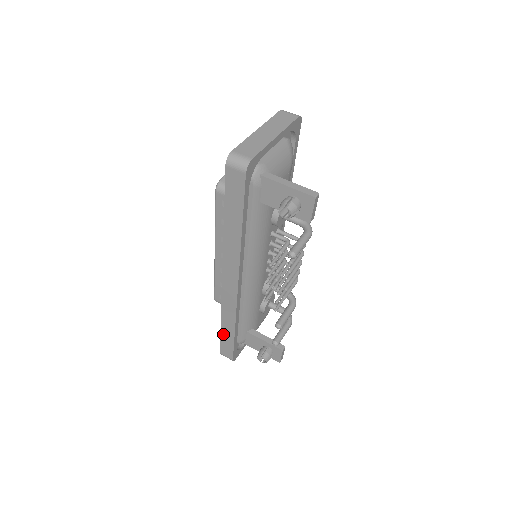
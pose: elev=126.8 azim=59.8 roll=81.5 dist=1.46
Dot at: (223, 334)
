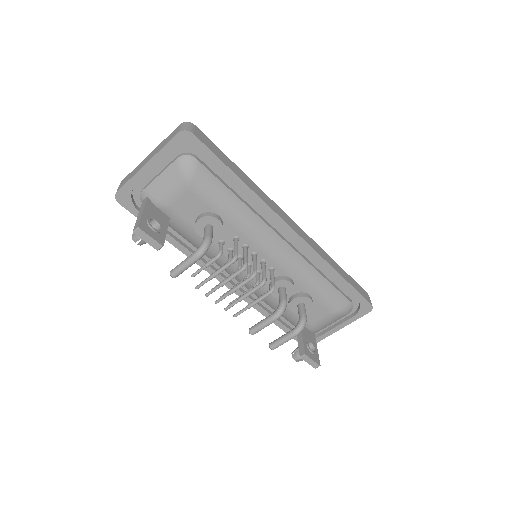
Dot at: occluded
